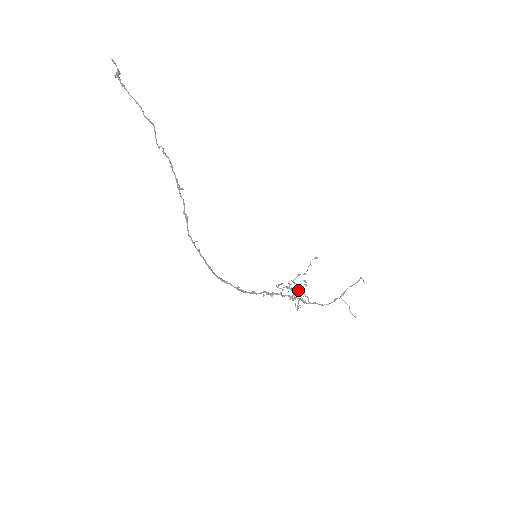
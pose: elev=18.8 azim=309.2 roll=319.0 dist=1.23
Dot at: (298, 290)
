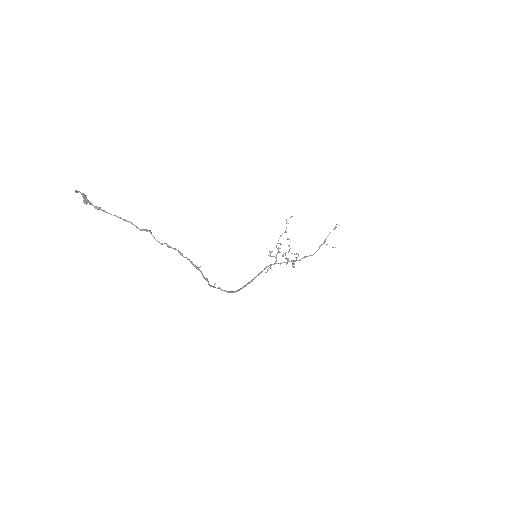
Dot at: (288, 251)
